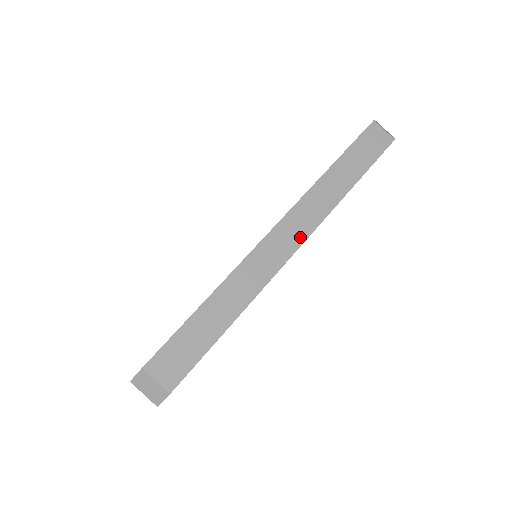
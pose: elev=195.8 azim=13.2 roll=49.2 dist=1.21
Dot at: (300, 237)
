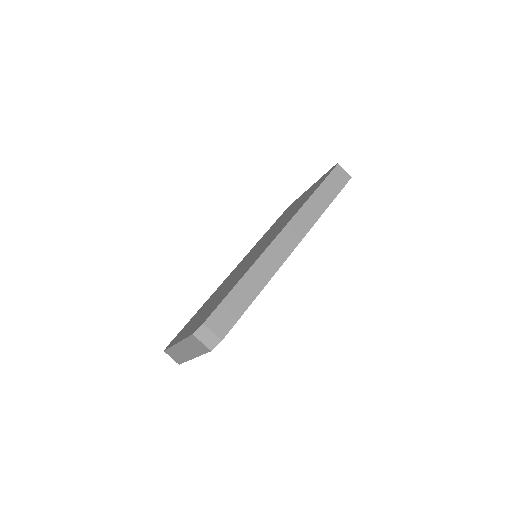
Dot at: (296, 240)
